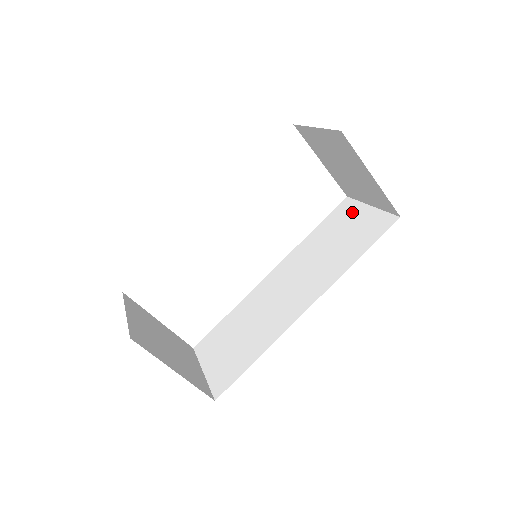
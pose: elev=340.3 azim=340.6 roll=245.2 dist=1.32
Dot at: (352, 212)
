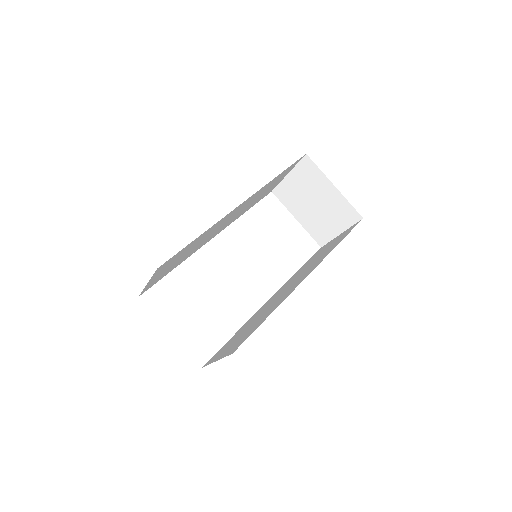
Dot at: (327, 245)
